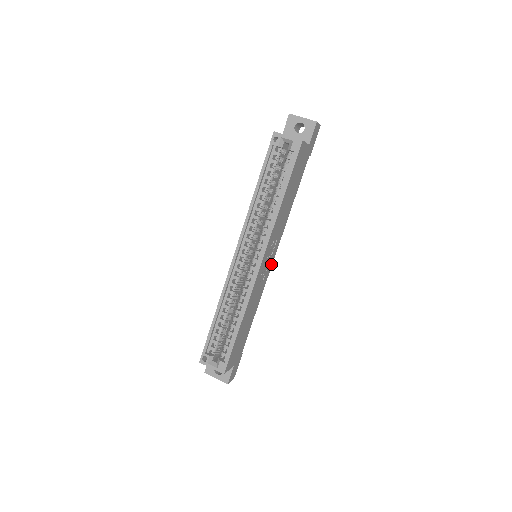
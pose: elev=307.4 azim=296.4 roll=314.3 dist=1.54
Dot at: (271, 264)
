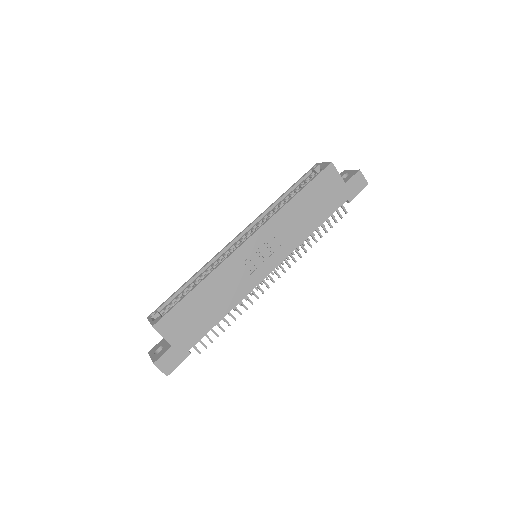
Dot at: (267, 272)
